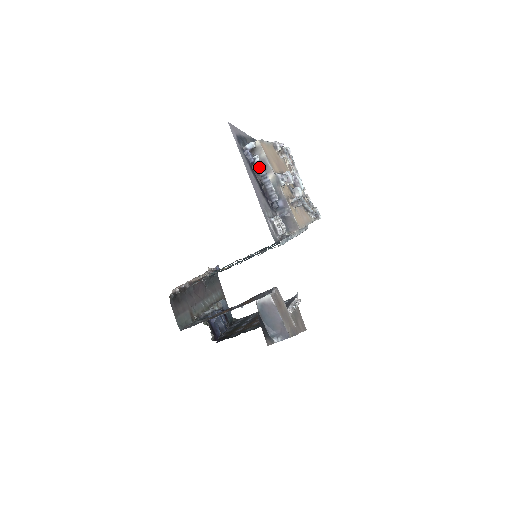
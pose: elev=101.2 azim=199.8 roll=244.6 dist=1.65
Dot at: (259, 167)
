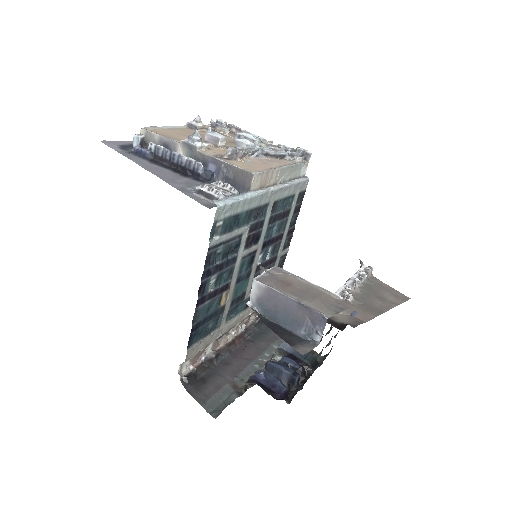
Dot at: (160, 153)
